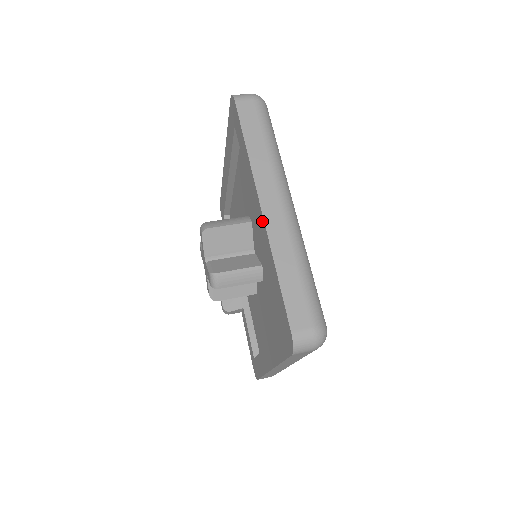
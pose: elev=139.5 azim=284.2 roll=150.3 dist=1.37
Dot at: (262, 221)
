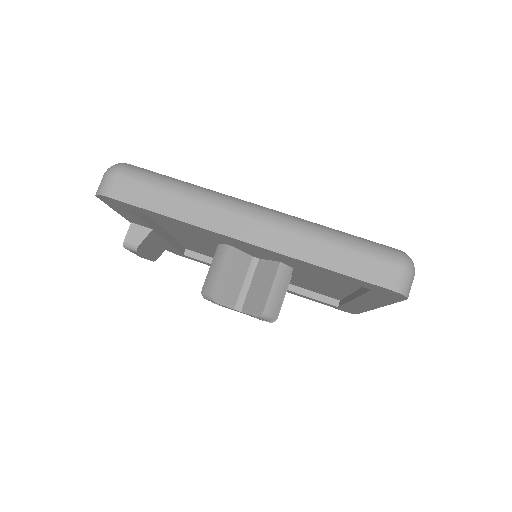
Dot at: (368, 308)
